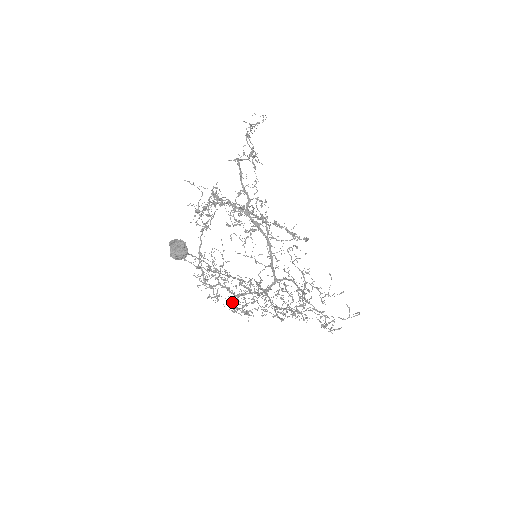
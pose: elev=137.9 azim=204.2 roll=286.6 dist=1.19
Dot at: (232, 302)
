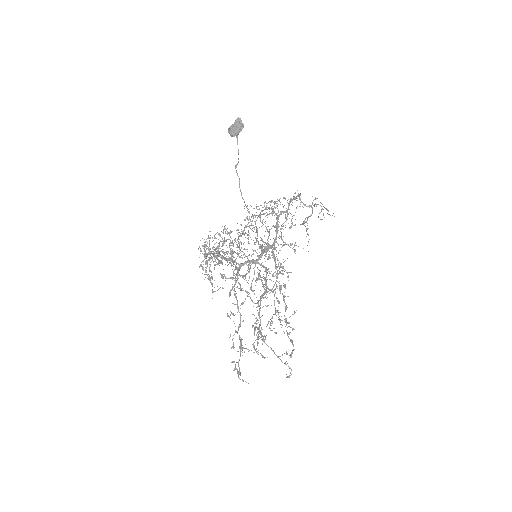
Dot at: occluded
